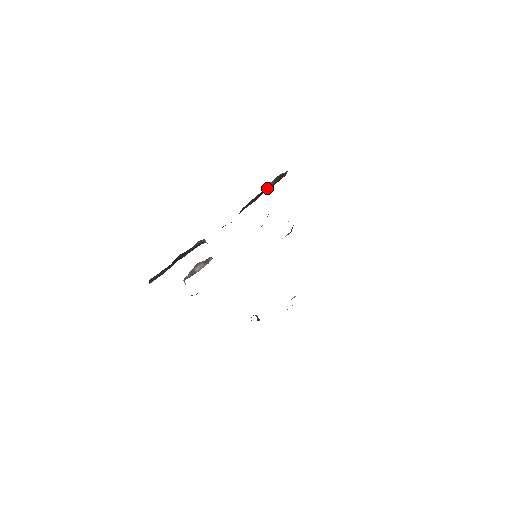
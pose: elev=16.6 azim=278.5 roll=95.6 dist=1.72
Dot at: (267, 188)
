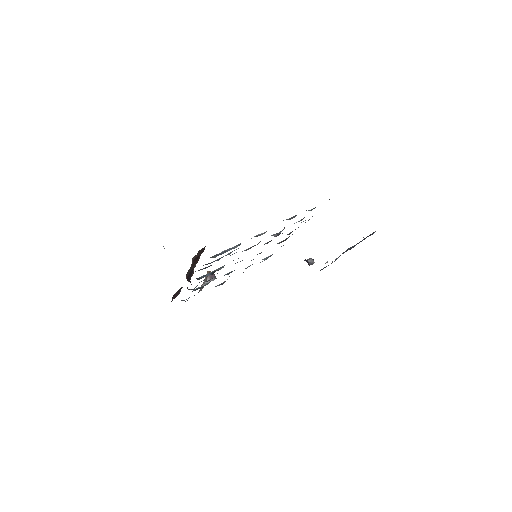
Dot at: (198, 255)
